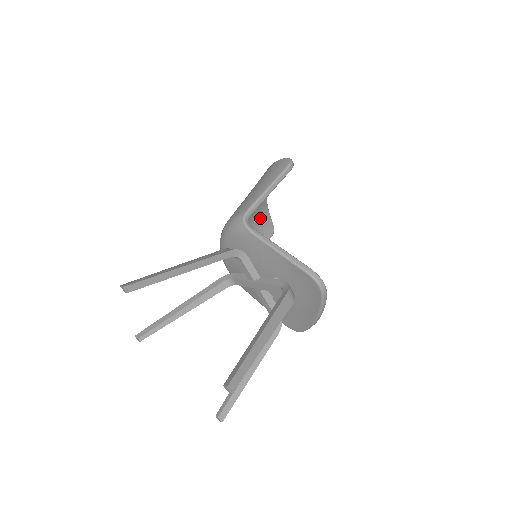
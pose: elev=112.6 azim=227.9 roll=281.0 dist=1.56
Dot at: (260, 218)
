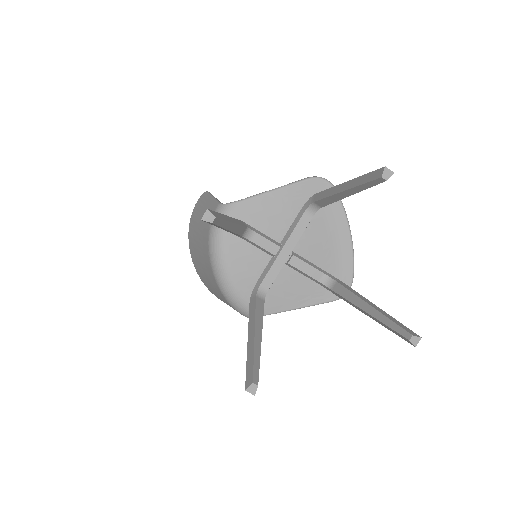
Dot at: occluded
